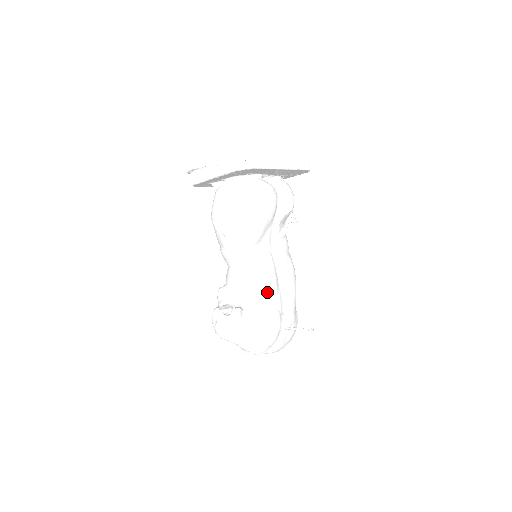
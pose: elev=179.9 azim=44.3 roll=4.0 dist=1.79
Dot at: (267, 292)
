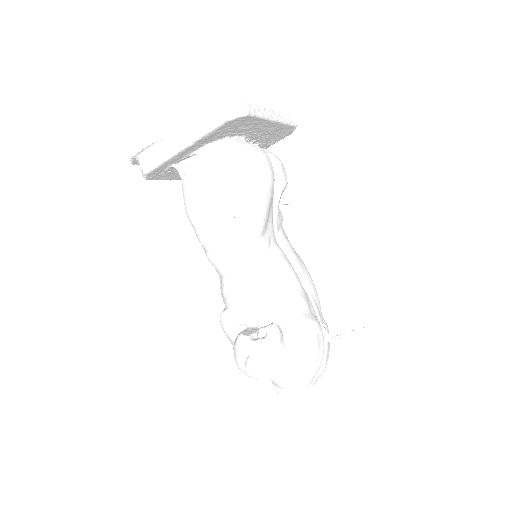
Dot at: (298, 293)
